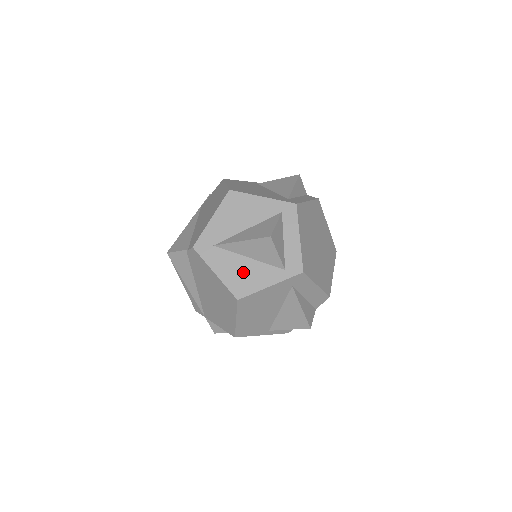
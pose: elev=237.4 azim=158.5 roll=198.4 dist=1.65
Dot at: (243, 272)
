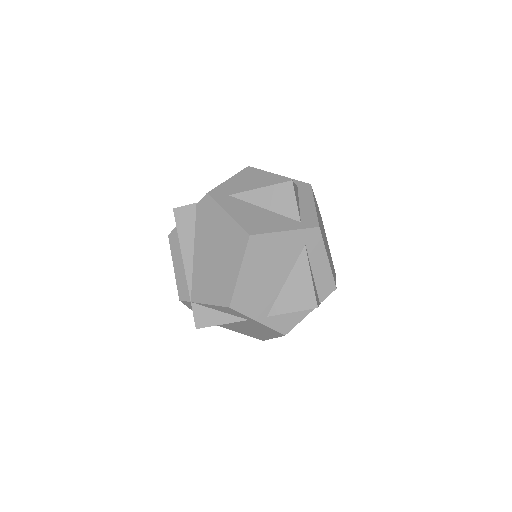
Dot at: (257, 217)
